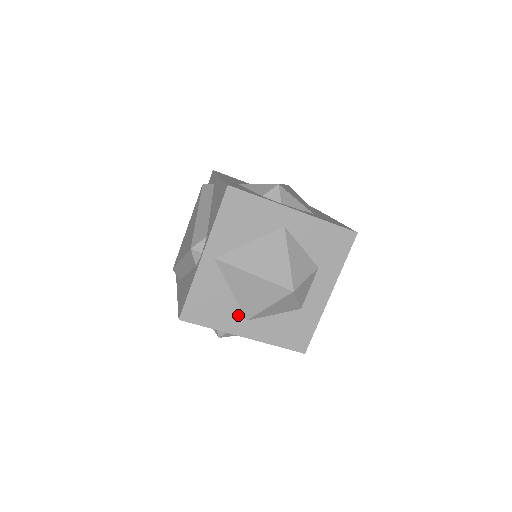
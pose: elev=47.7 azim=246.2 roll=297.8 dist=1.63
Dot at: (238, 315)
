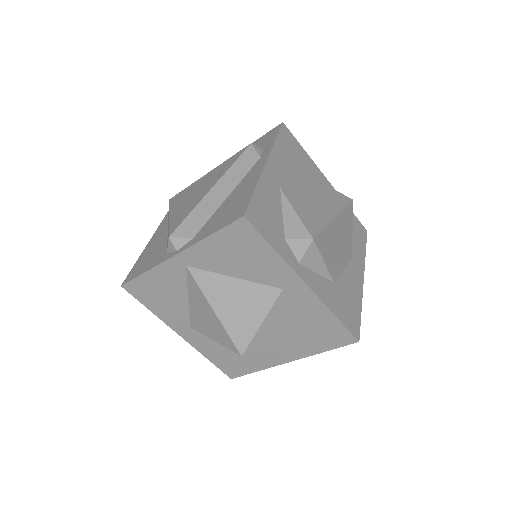
Dot at: (184, 319)
